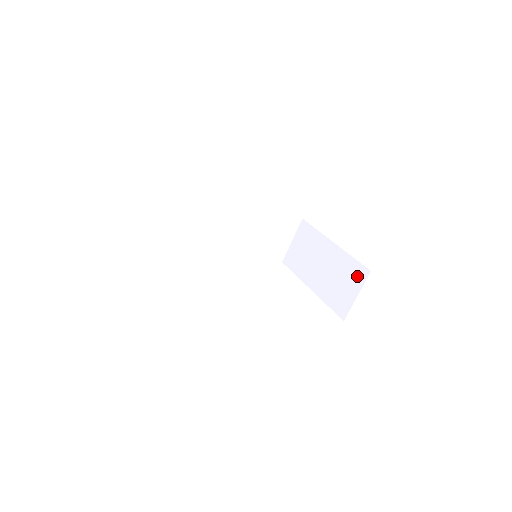
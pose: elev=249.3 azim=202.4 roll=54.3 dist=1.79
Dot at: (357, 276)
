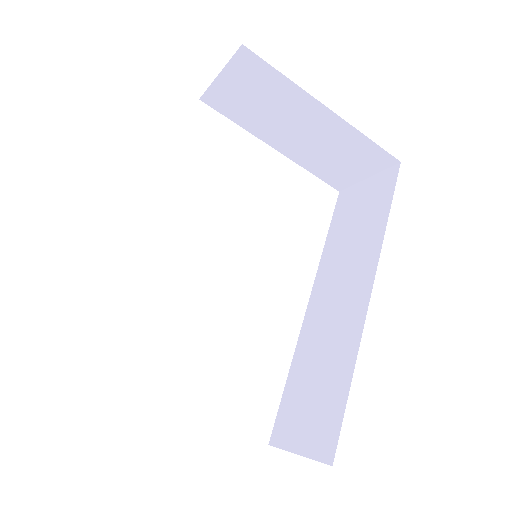
Dot at: (373, 161)
